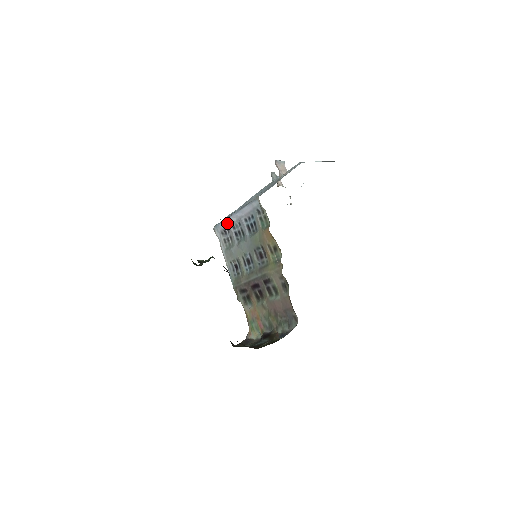
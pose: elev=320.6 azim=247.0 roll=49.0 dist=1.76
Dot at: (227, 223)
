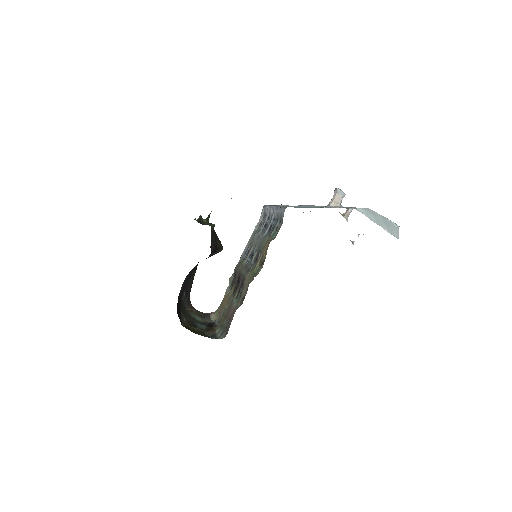
Dot at: (268, 210)
